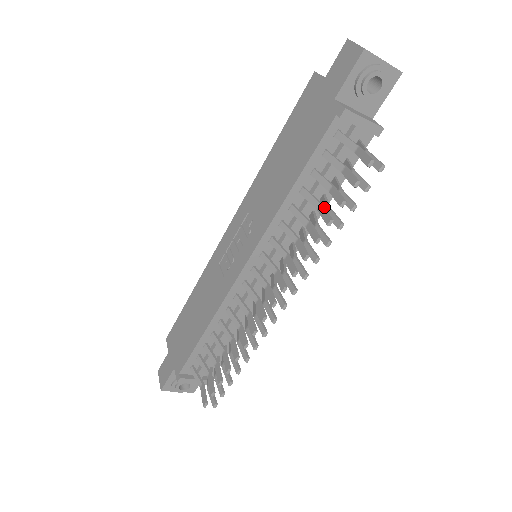
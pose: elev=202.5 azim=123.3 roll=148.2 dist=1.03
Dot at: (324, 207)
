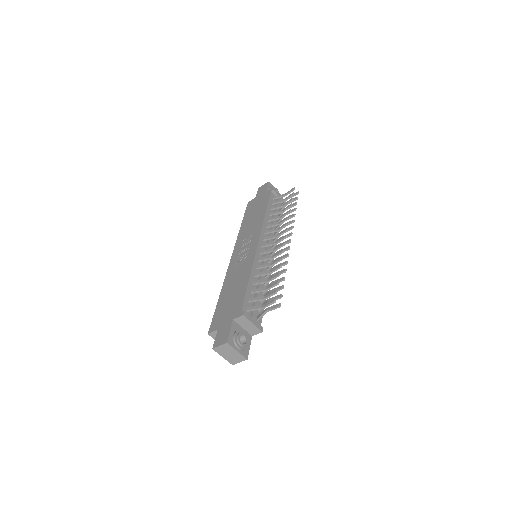
Dot at: (284, 210)
